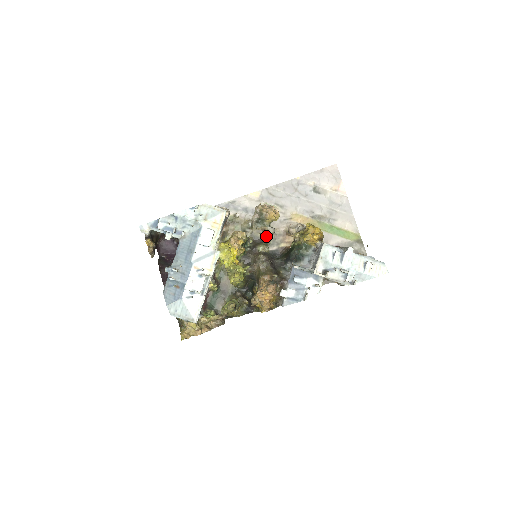
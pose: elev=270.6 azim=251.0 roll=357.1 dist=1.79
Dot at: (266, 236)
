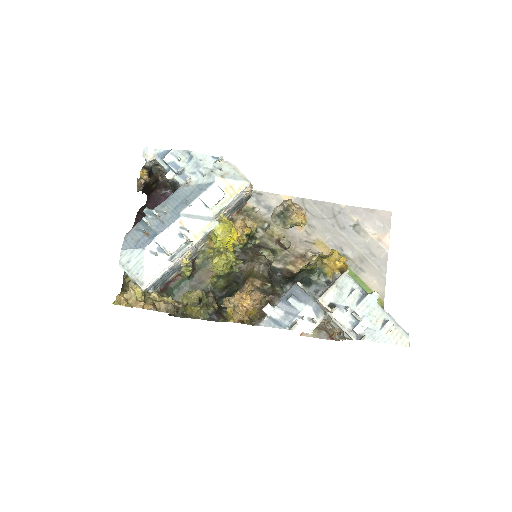
Dot at: (277, 248)
